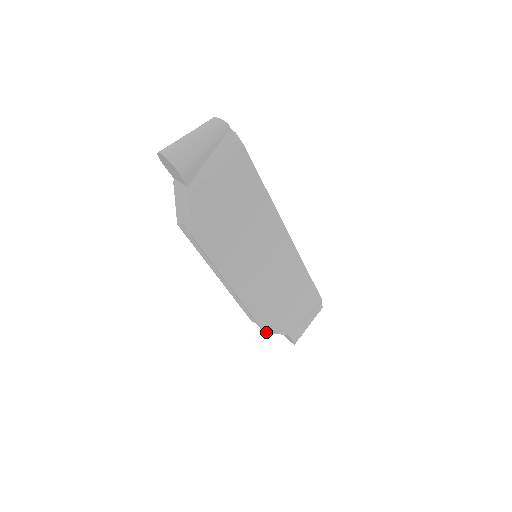
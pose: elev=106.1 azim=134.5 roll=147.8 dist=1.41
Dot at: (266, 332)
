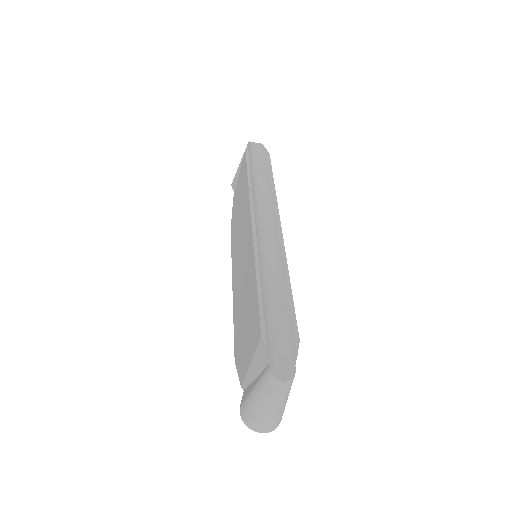
Dot at: occluded
